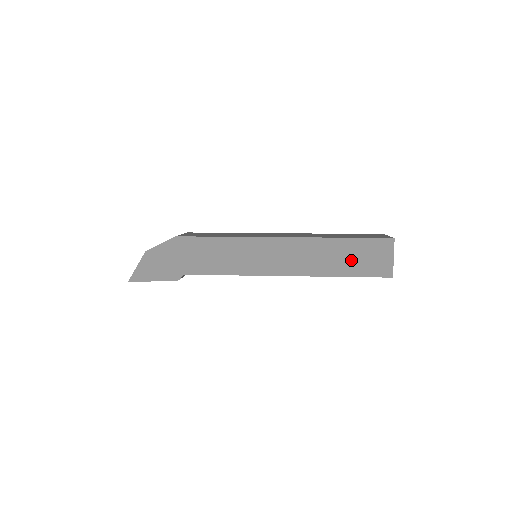
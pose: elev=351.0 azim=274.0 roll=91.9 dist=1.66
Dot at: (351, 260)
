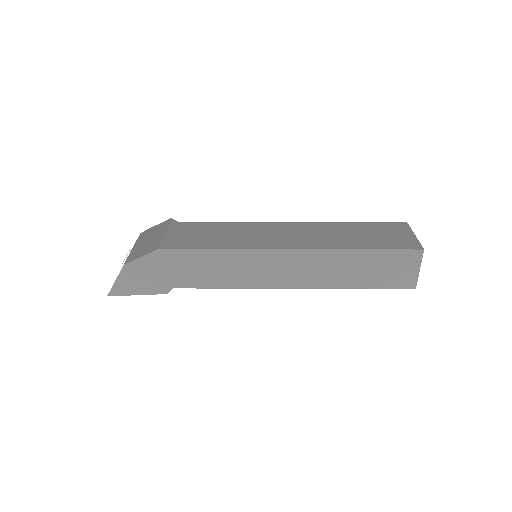
Dot at: (370, 272)
